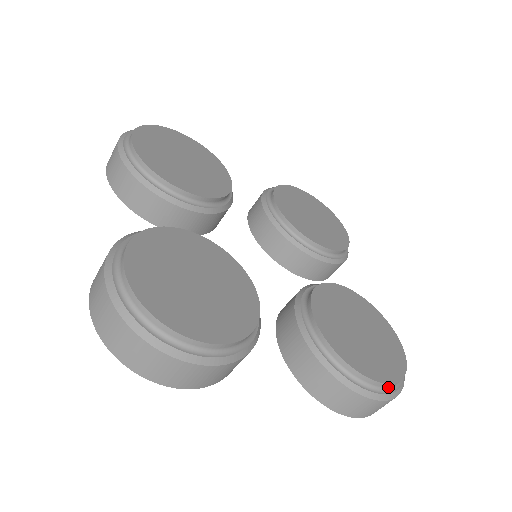
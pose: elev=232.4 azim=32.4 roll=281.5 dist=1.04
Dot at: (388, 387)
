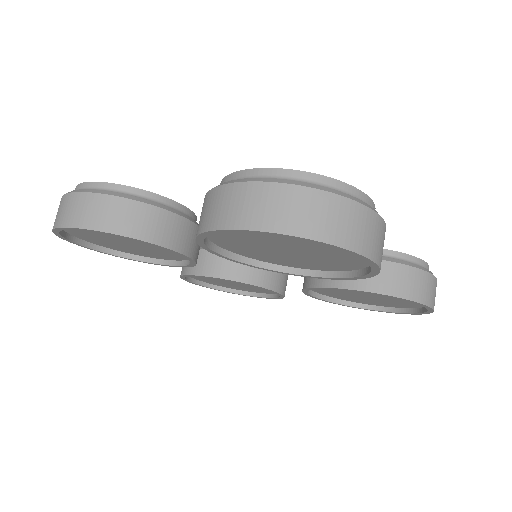
Dot at: (274, 177)
